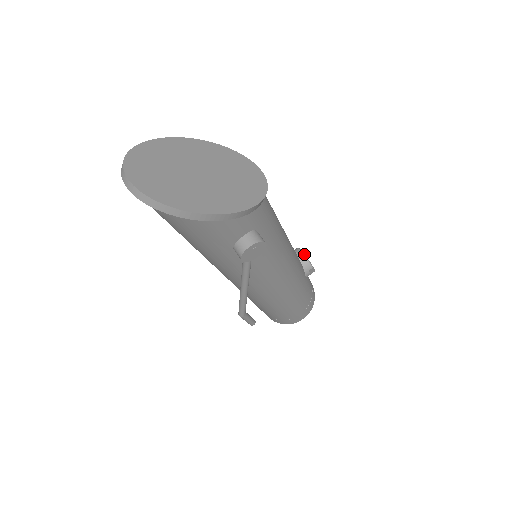
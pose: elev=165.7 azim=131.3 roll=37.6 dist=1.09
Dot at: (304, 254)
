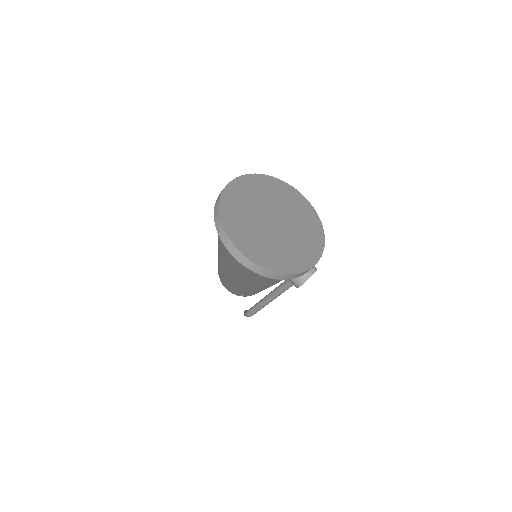
Dot at: occluded
